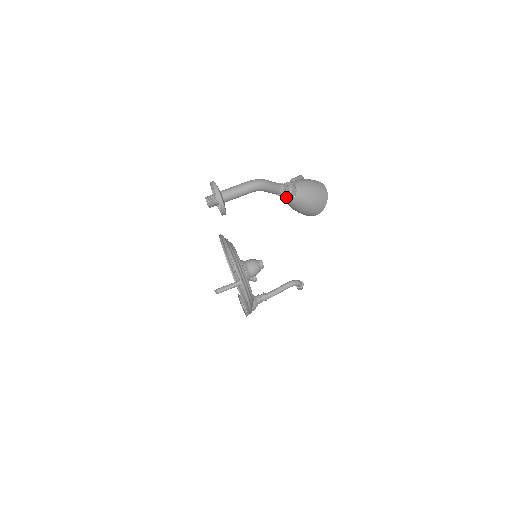
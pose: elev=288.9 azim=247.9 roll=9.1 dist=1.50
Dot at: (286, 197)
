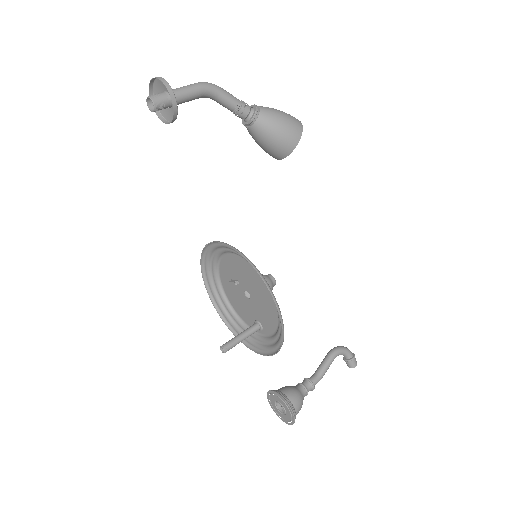
Dot at: (250, 117)
